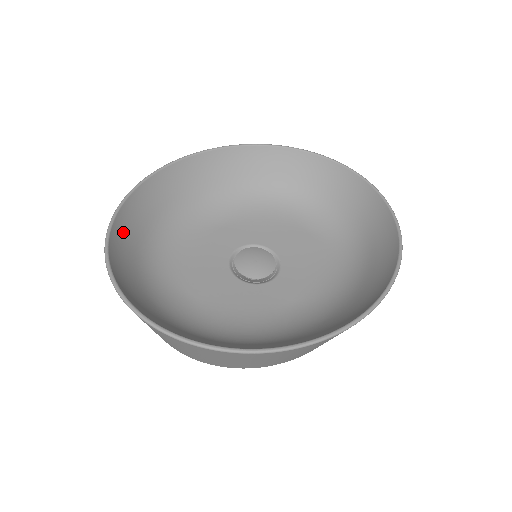
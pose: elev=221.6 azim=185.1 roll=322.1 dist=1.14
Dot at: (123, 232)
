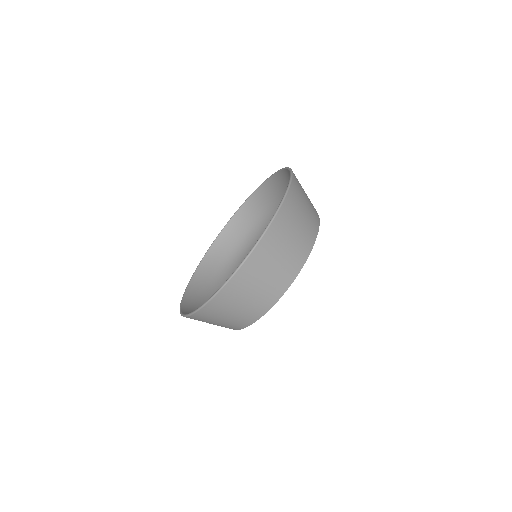
Dot at: occluded
